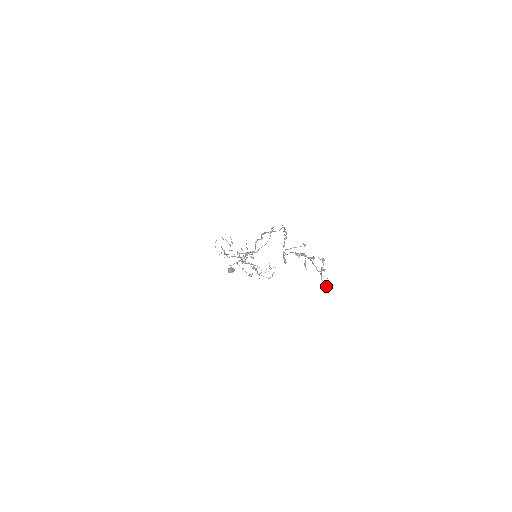
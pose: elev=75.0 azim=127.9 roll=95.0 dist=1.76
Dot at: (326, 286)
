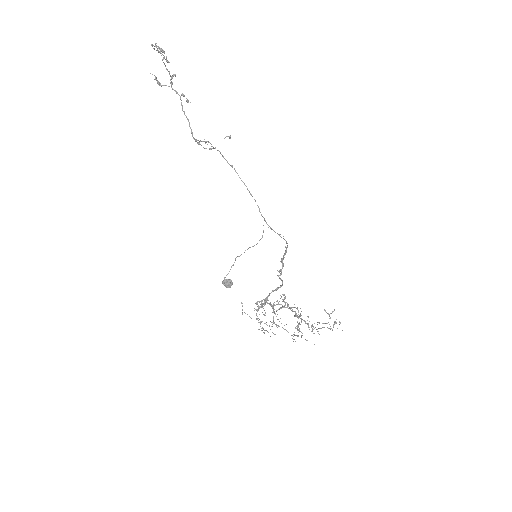
Dot at: (163, 52)
